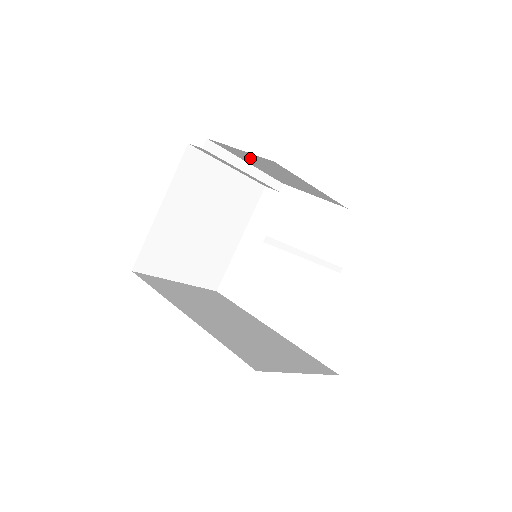
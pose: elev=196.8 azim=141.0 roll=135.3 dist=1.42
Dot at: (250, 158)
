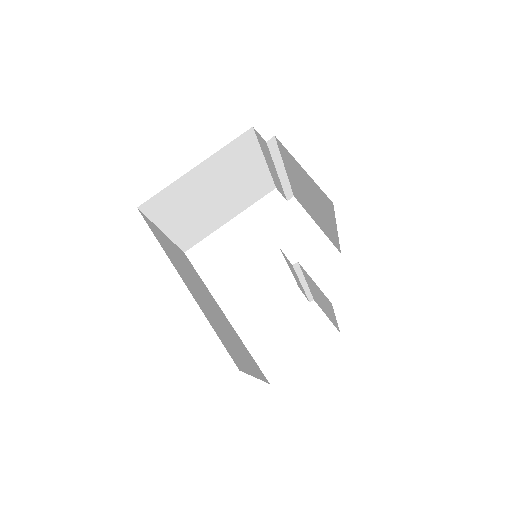
Dot at: (301, 175)
